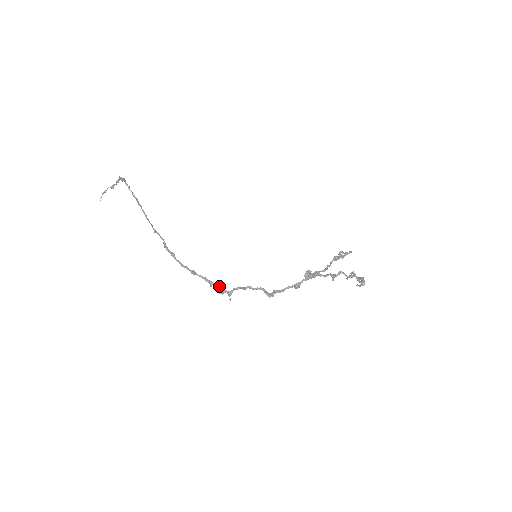
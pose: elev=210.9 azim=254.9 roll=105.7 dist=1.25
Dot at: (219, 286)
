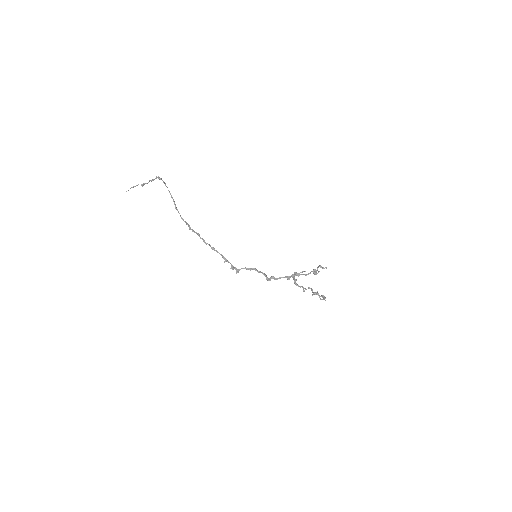
Dot at: occluded
